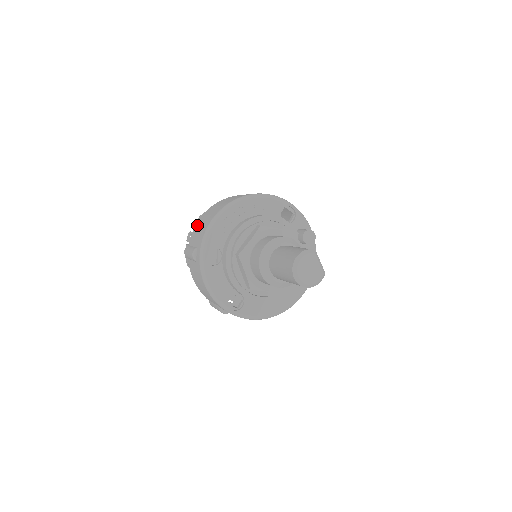
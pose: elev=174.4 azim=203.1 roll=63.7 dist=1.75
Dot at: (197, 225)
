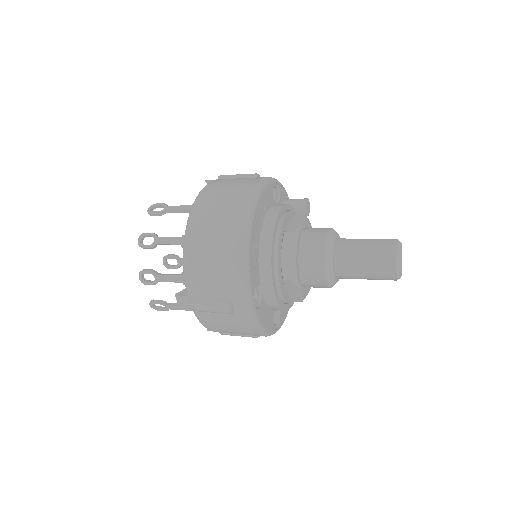
Dot at: (194, 268)
